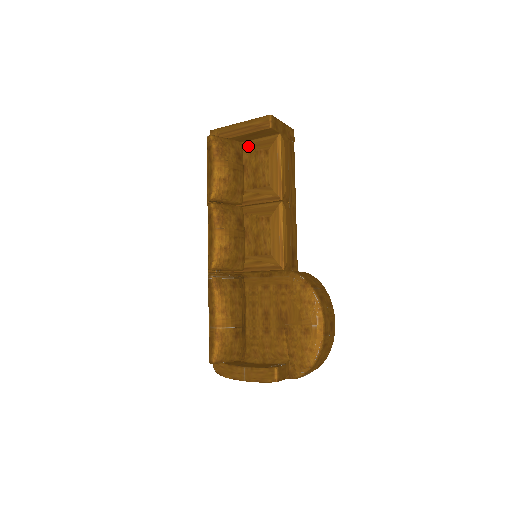
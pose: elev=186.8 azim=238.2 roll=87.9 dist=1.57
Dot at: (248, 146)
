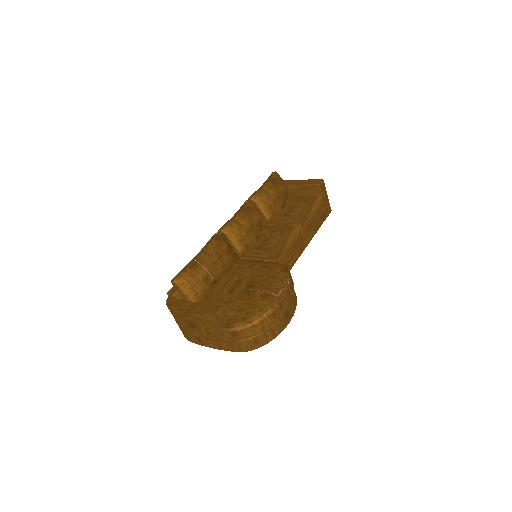
Dot at: (295, 197)
